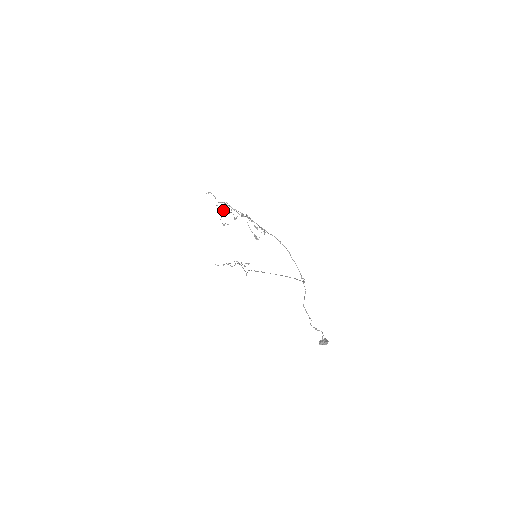
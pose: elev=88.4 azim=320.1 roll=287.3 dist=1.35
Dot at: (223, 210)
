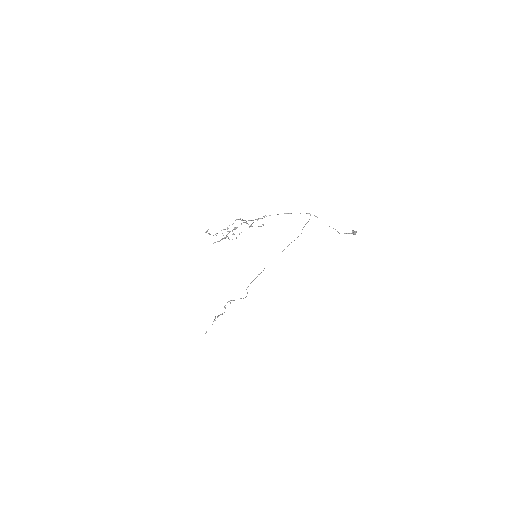
Dot at: occluded
